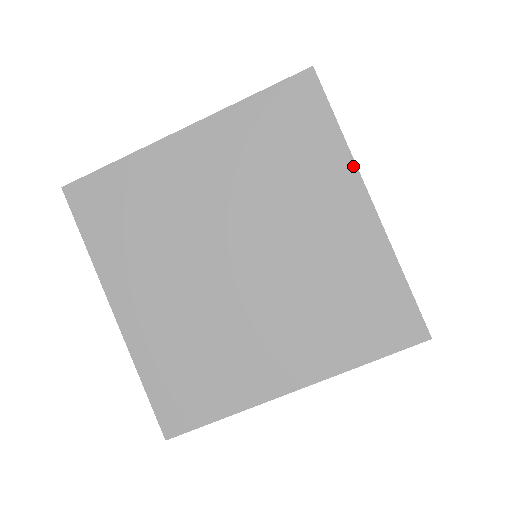
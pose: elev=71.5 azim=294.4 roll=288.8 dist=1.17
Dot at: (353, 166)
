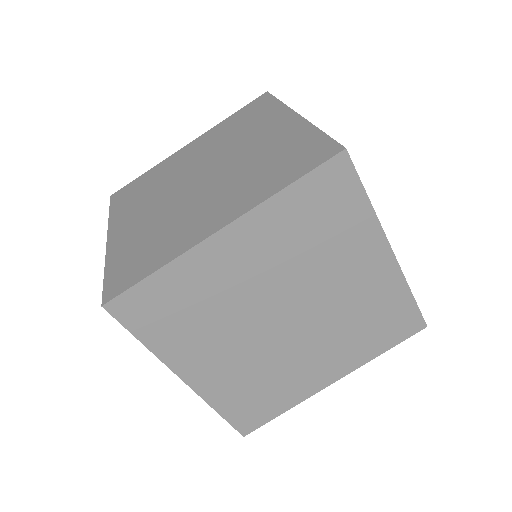
Dot at: (380, 229)
